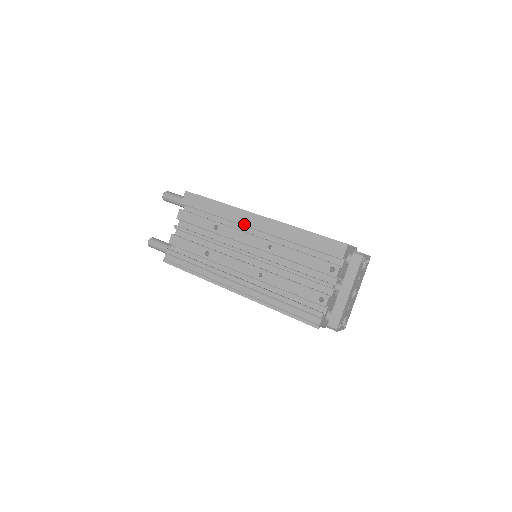
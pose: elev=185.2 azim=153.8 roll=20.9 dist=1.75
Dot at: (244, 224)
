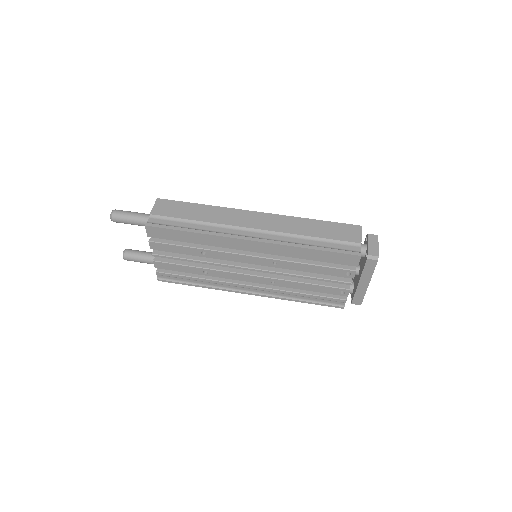
Dot at: (236, 249)
